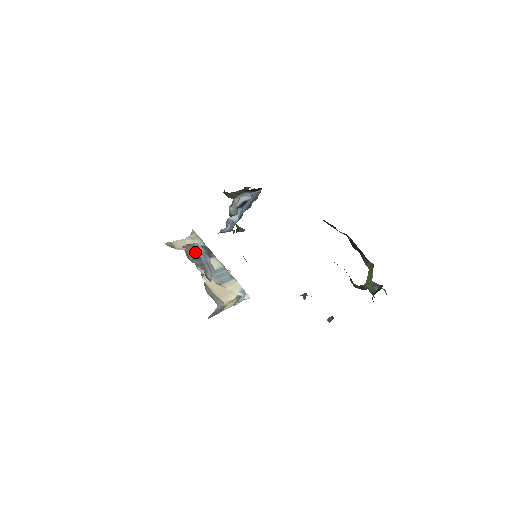
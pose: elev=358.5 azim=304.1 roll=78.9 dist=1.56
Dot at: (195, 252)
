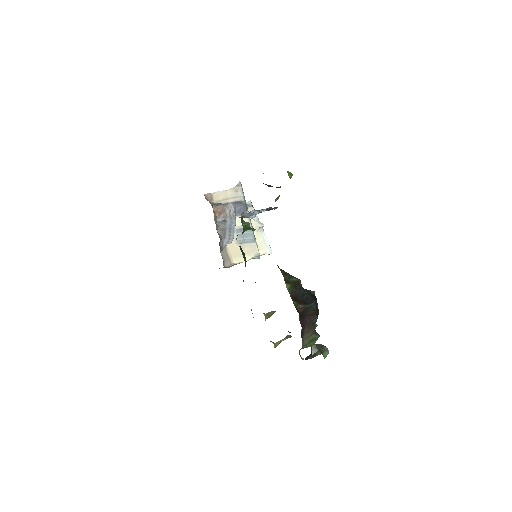
Dot at: (224, 214)
